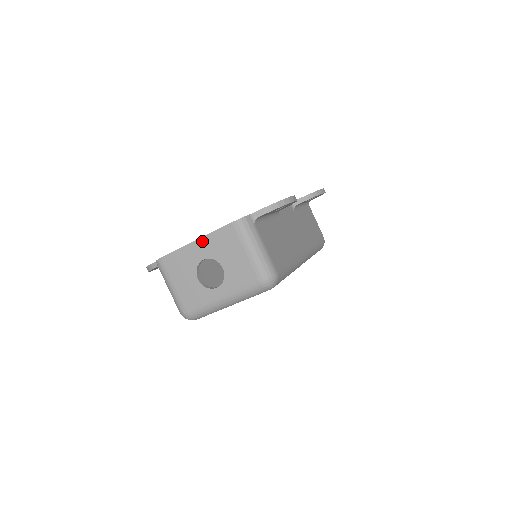
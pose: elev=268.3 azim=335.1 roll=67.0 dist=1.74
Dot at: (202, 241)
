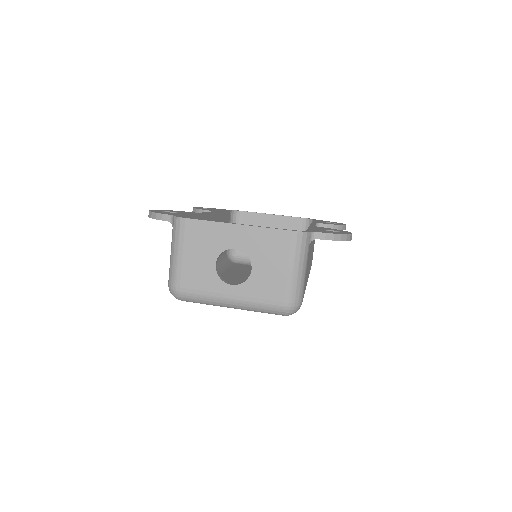
Dot at: (246, 229)
